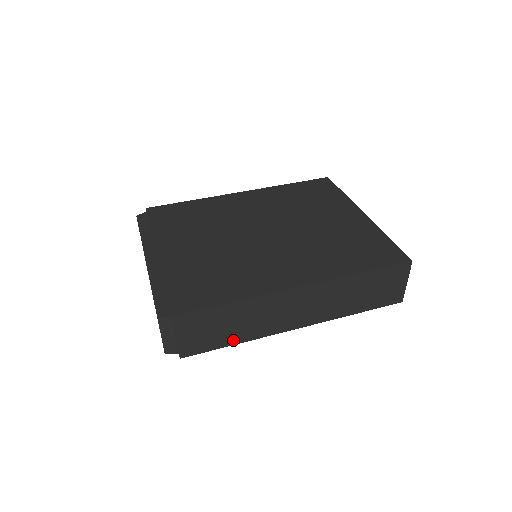
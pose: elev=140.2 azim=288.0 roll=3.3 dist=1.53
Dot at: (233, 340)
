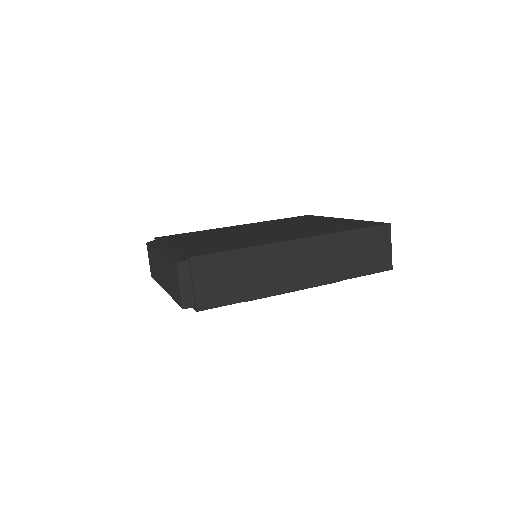
Dot at: (245, 295)
